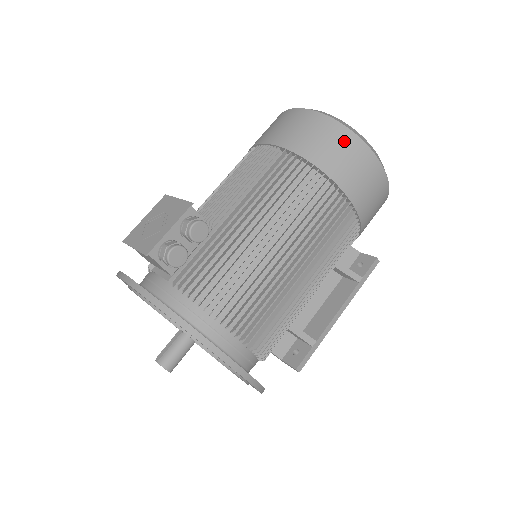
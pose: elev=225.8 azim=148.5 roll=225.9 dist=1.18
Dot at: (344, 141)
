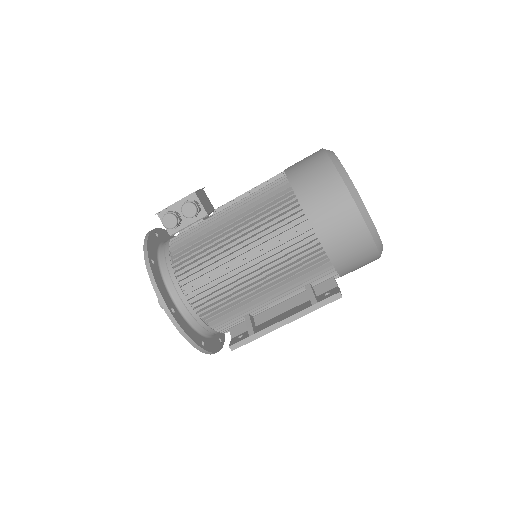
Dot at: (326, 178)
